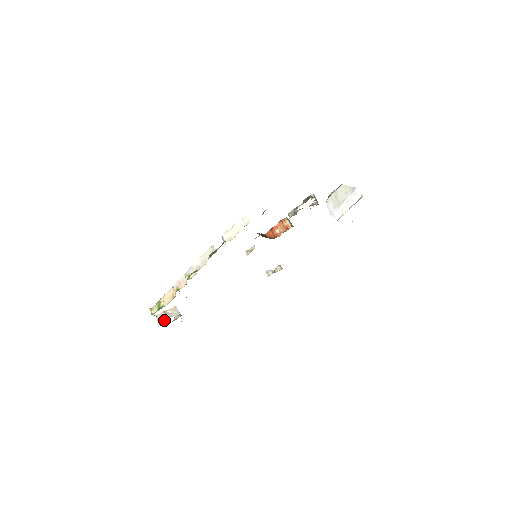
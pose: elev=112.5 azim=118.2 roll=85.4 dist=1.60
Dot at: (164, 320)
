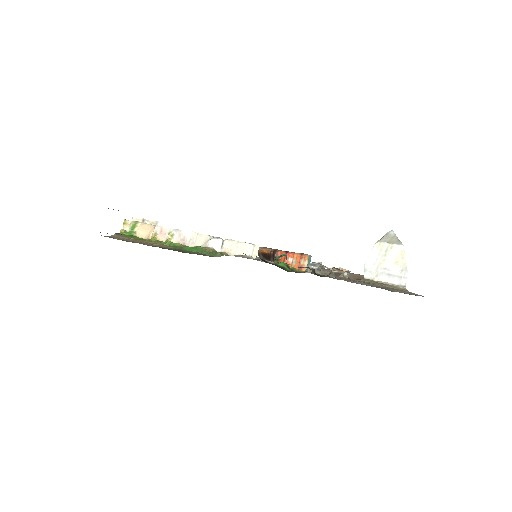
Dot at: occluded
